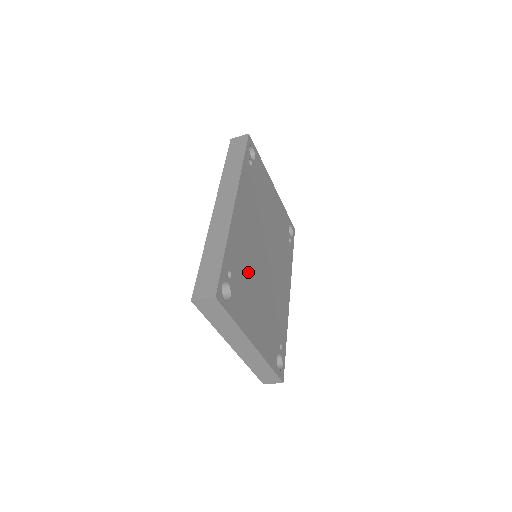
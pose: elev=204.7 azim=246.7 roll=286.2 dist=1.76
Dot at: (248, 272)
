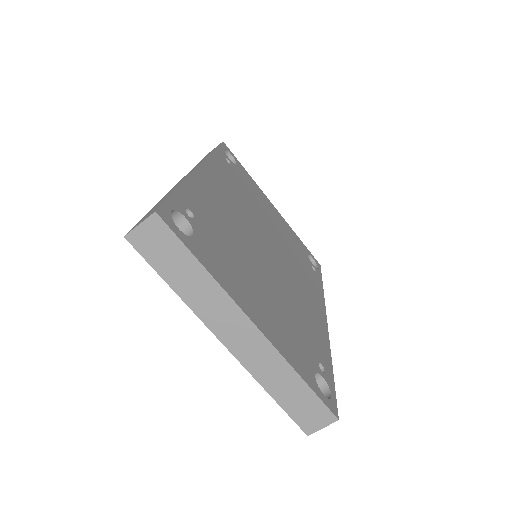
Dot at: (232, 239)
